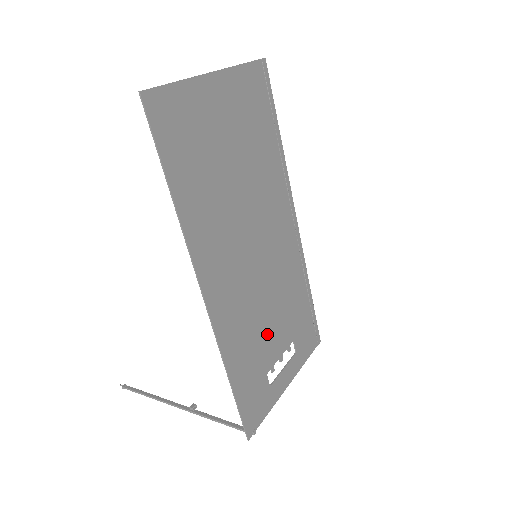
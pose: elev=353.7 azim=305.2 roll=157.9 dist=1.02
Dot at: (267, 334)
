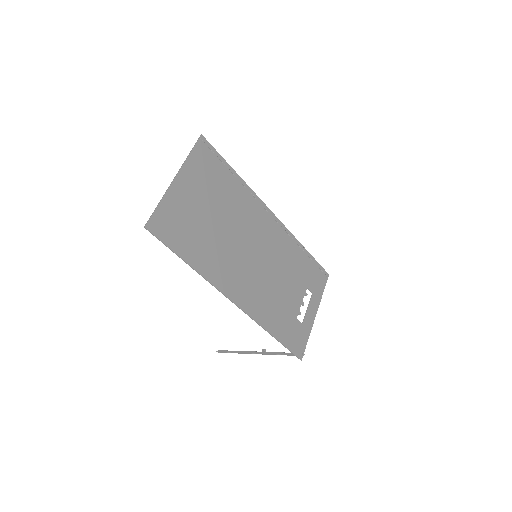
Dot at: (285, 296)
